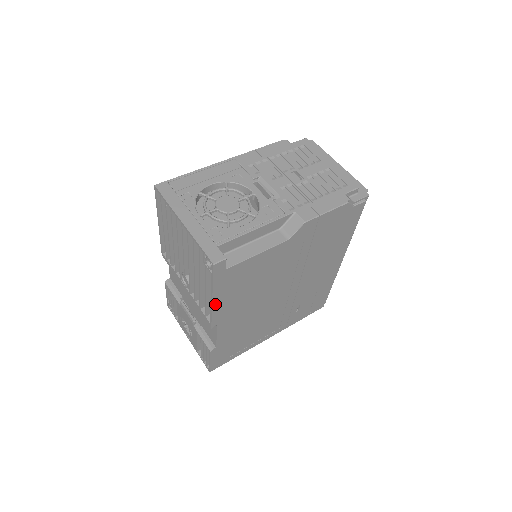
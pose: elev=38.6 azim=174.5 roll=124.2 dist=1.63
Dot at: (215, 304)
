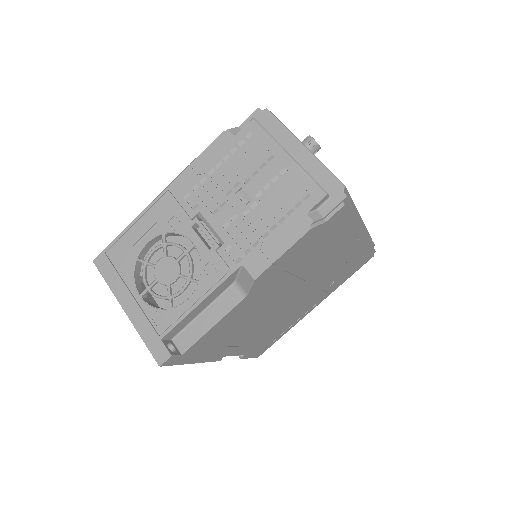
Dot at: (202, 360)
